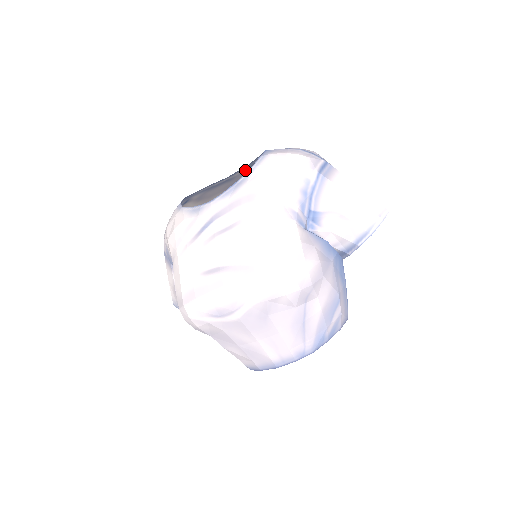
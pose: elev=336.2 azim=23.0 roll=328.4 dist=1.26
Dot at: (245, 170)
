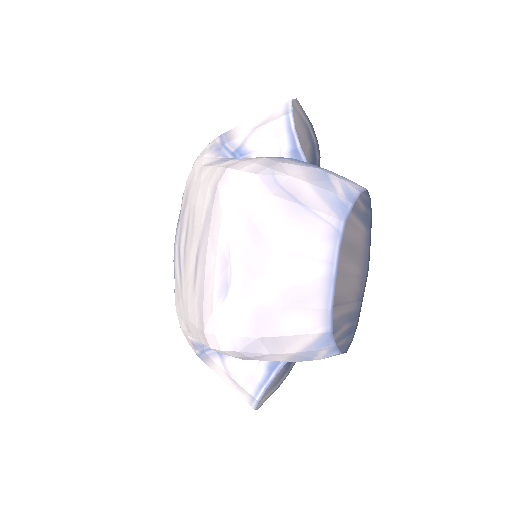
Dot at: occluded
